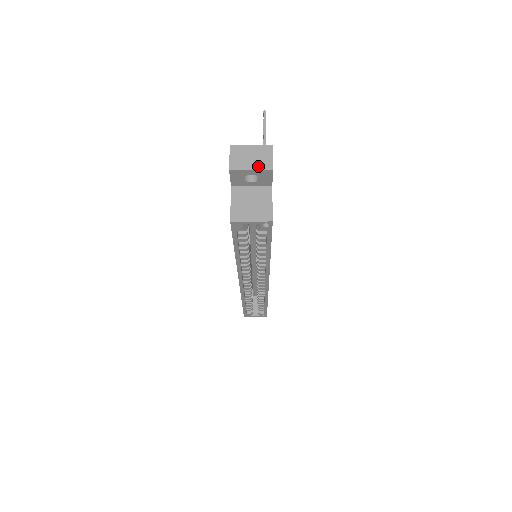
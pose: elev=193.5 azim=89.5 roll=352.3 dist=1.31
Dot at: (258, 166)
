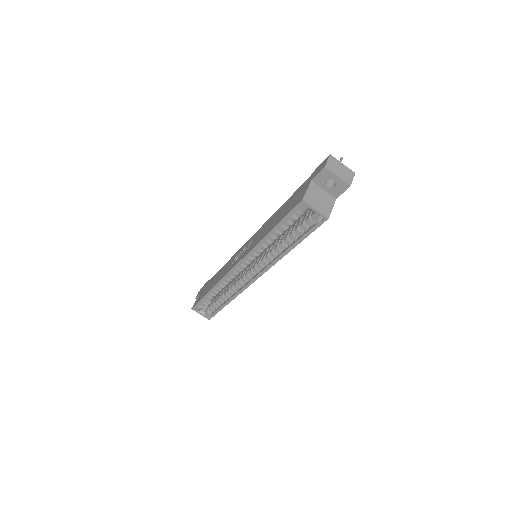
Dot at: (343, 178)
